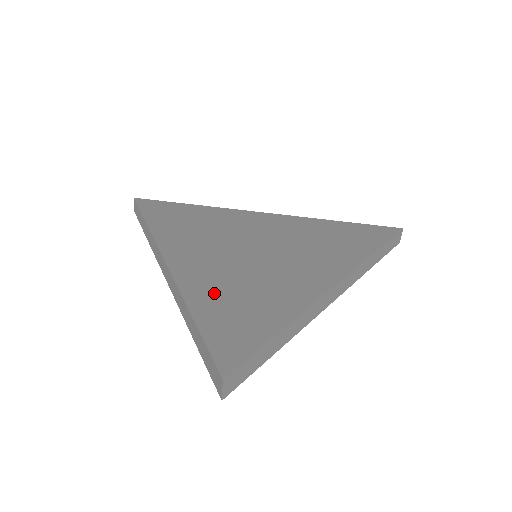
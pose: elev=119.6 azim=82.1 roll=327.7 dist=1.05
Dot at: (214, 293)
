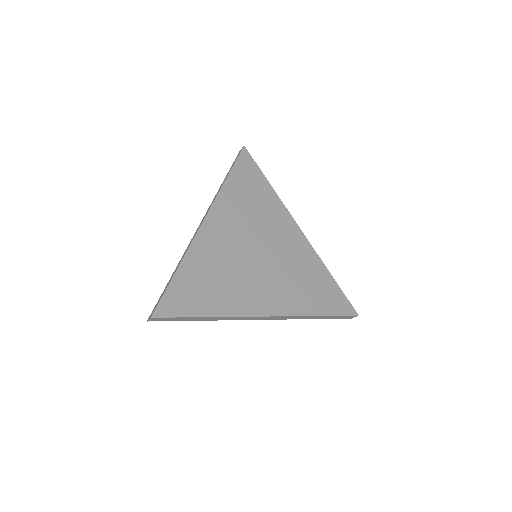
Dot at: (201, 266)
